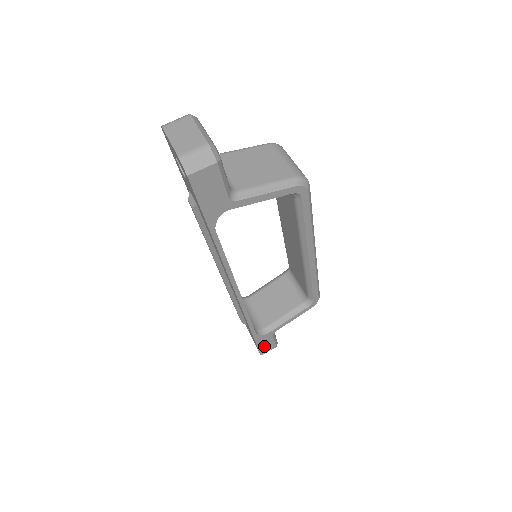
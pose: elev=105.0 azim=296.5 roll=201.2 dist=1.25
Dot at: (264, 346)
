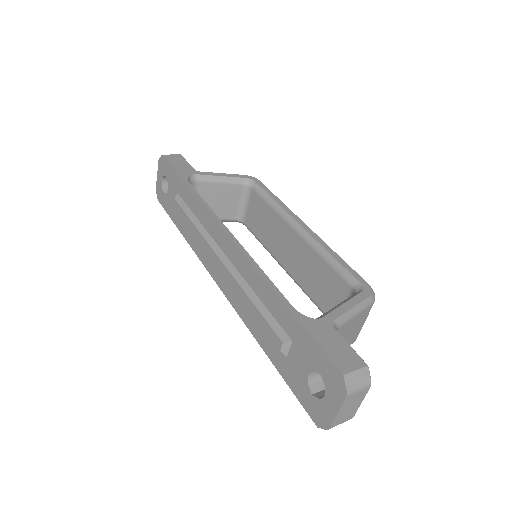
Dot at: (334, 351)
